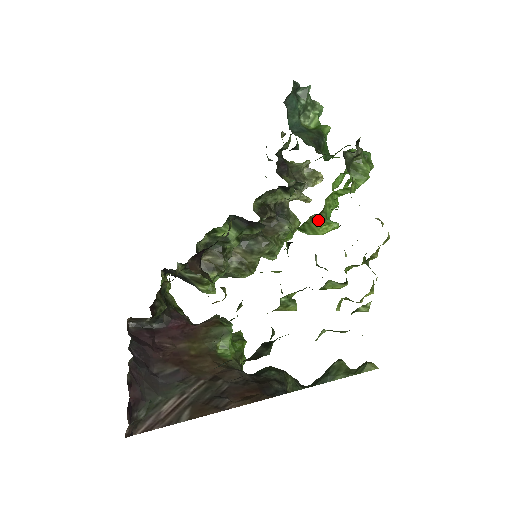
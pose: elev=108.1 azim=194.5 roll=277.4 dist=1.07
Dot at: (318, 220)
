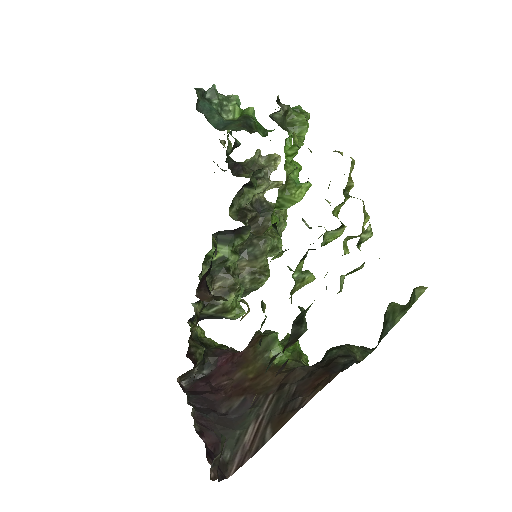
Dot at: (288, 189)
